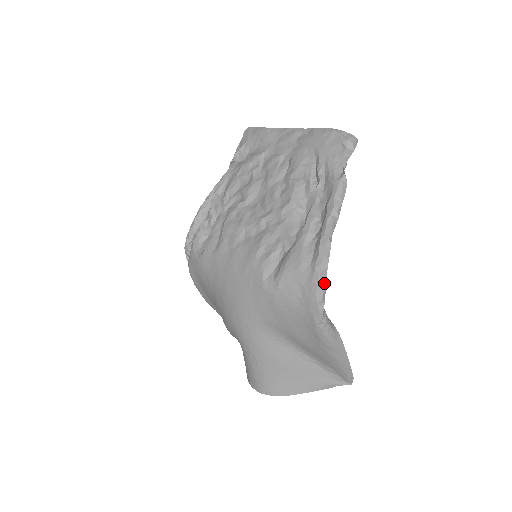
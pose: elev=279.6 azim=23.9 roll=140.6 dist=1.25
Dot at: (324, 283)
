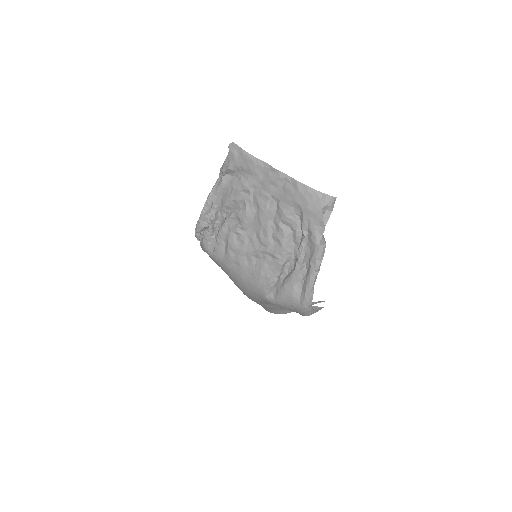
Dot at: (309, 309)
